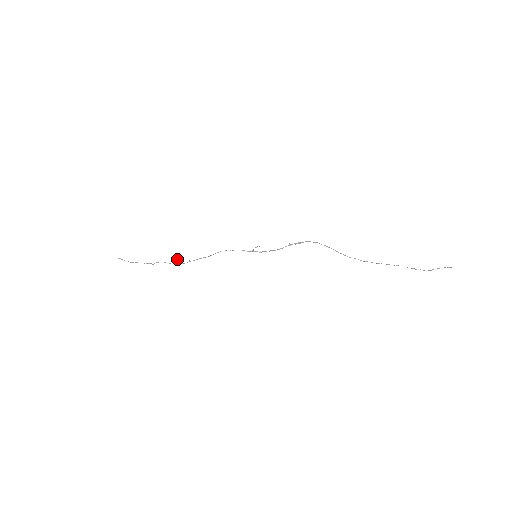
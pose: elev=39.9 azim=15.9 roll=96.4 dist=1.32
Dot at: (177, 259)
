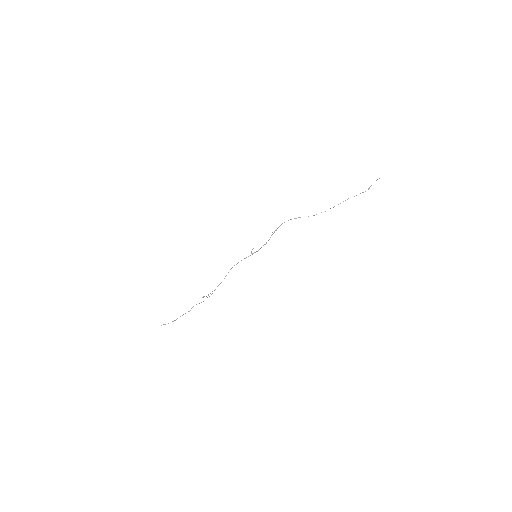
Dot at: (202, 297)
